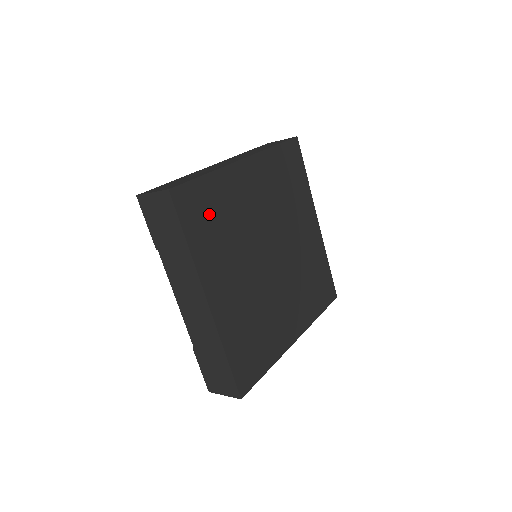
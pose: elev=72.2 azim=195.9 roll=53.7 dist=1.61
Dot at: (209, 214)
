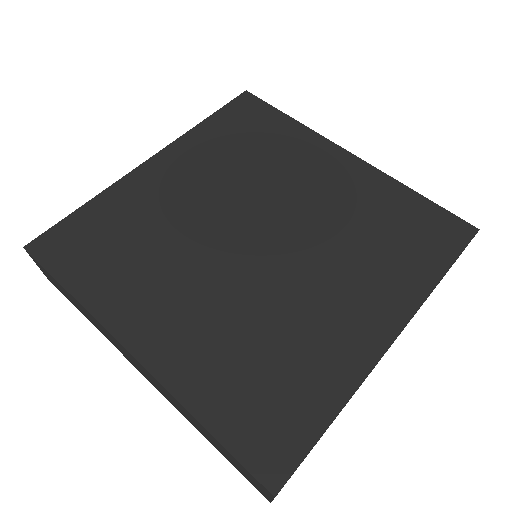
Dot at: (251, 132)
